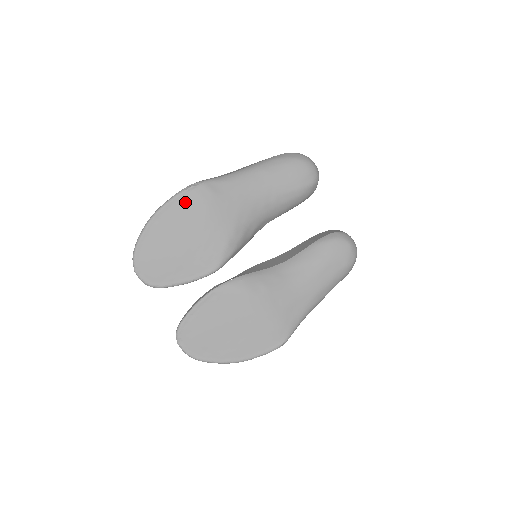
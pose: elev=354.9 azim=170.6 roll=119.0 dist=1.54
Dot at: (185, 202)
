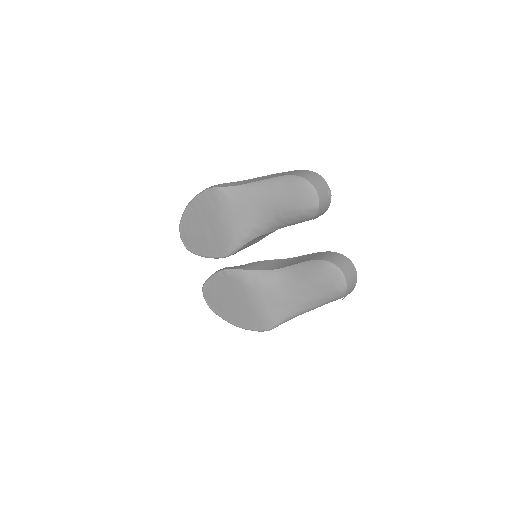
Dot at: (208, 199)
